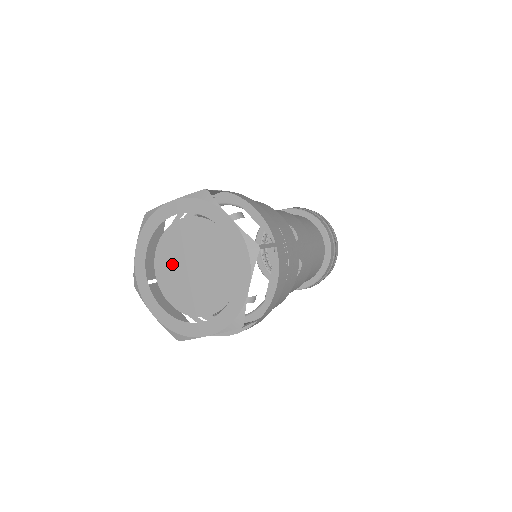
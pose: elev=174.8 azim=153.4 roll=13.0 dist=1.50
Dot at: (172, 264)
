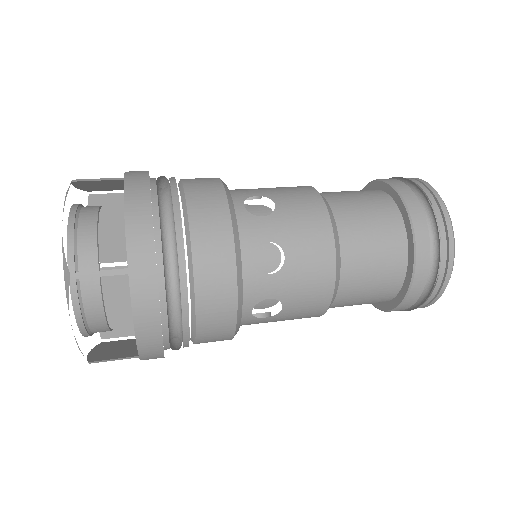
Dot at: occluded
